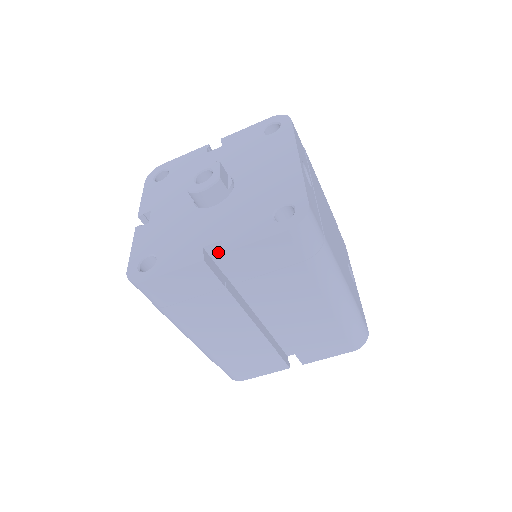
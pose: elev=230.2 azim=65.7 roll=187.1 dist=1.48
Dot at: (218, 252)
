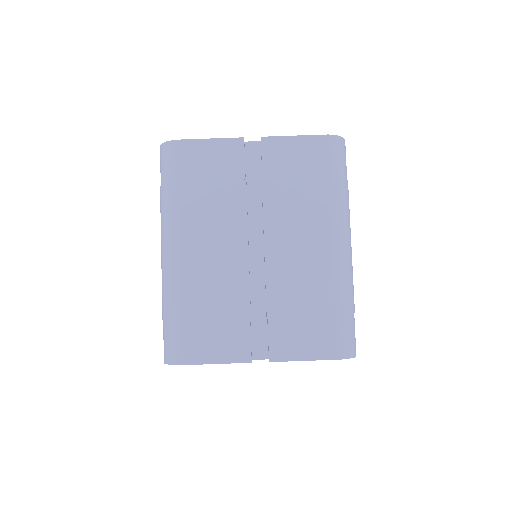
Dot at: (253, 155)
